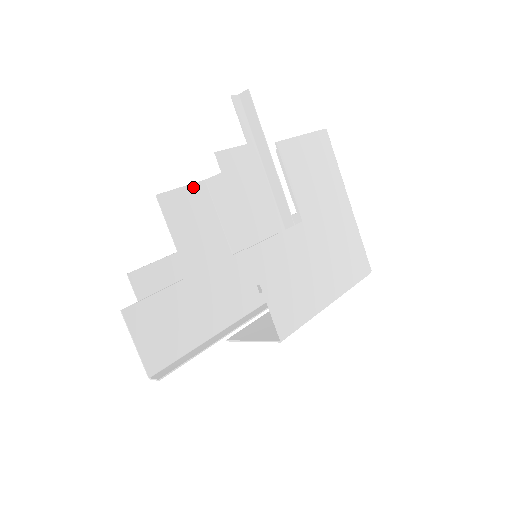
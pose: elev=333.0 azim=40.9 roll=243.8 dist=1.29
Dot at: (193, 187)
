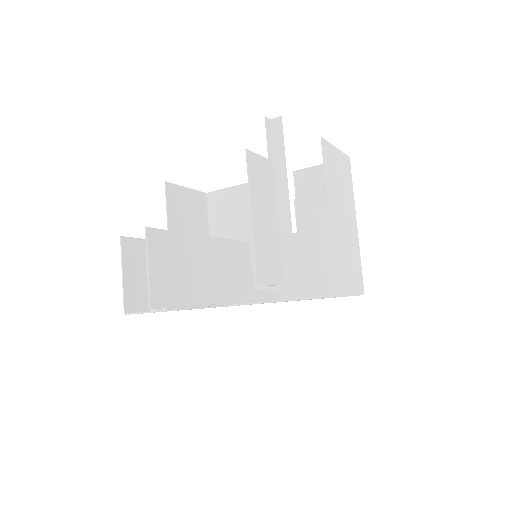
Dot at: (196, 193)
